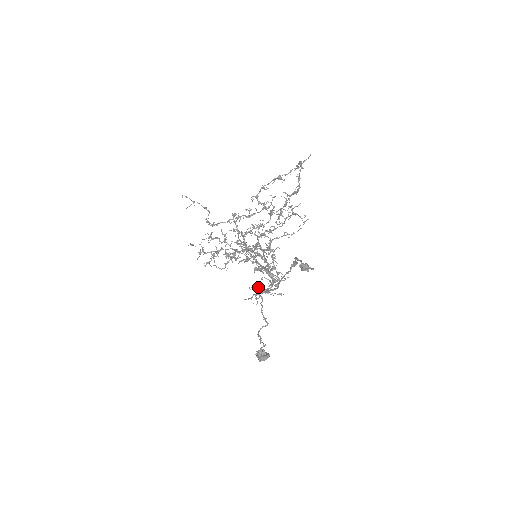
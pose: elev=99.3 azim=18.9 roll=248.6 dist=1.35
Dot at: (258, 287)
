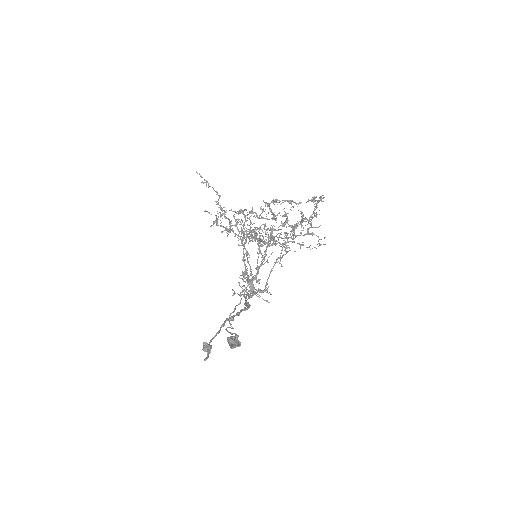
Dot at: (247, 285)
